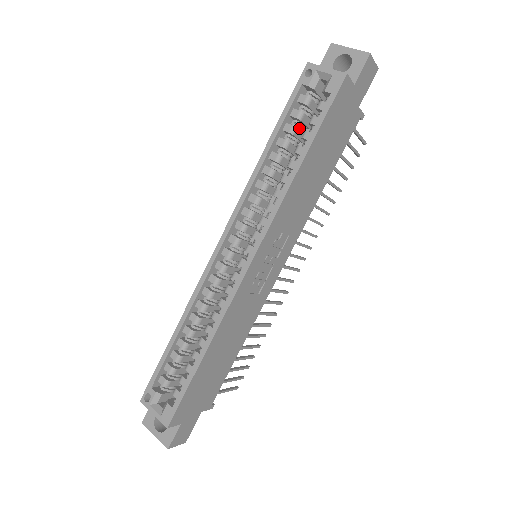
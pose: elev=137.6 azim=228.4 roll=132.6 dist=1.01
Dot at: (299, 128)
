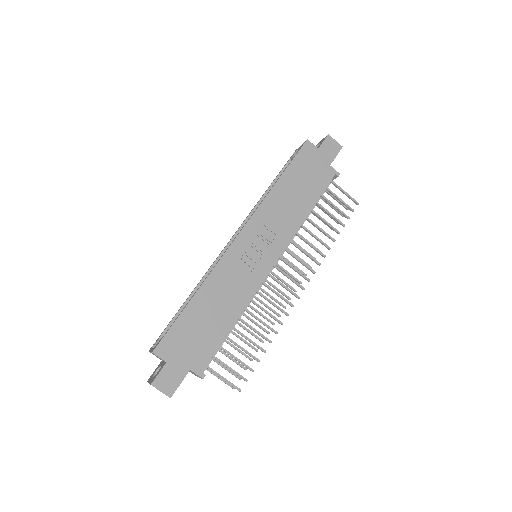
Dot at: occluded
